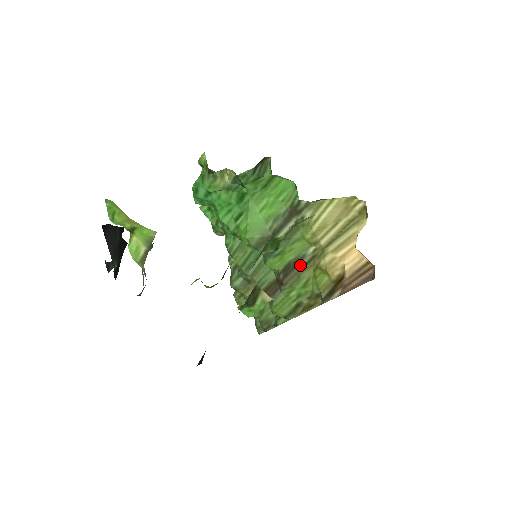
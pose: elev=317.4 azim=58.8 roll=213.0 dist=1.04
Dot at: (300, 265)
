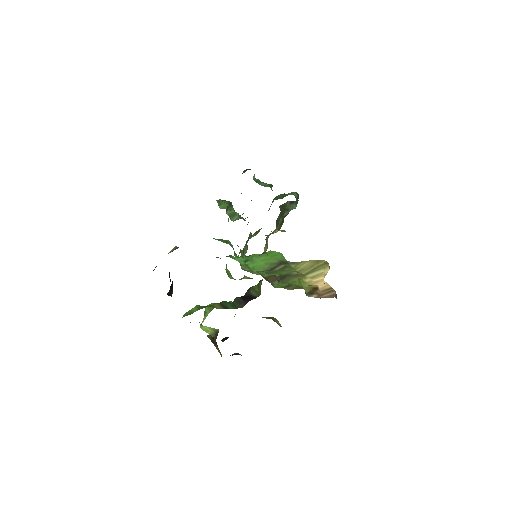
Dot at: (290, 276)
